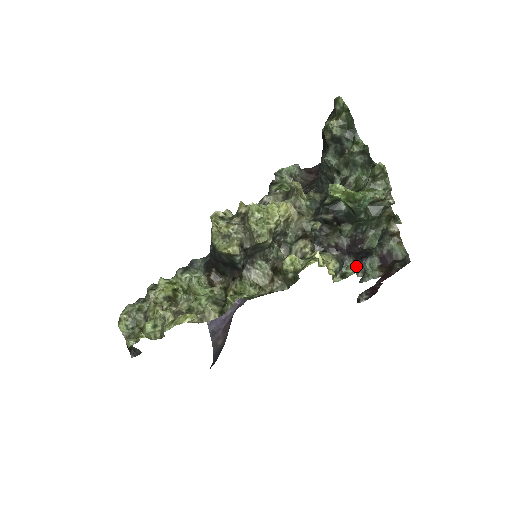
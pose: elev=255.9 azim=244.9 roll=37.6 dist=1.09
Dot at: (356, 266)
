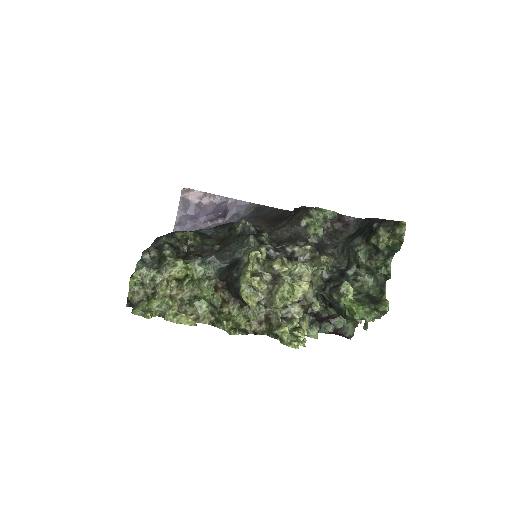
Dot at: occluded
